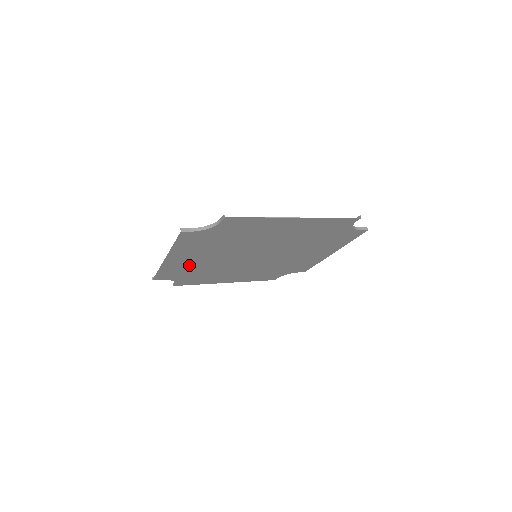
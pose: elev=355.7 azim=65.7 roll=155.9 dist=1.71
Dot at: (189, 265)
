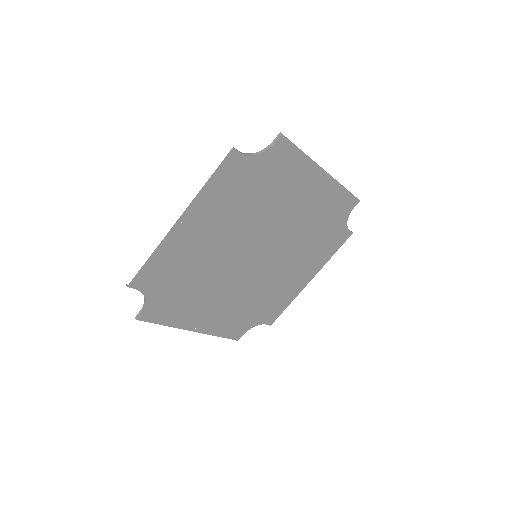
Dot at: (188, 254)
